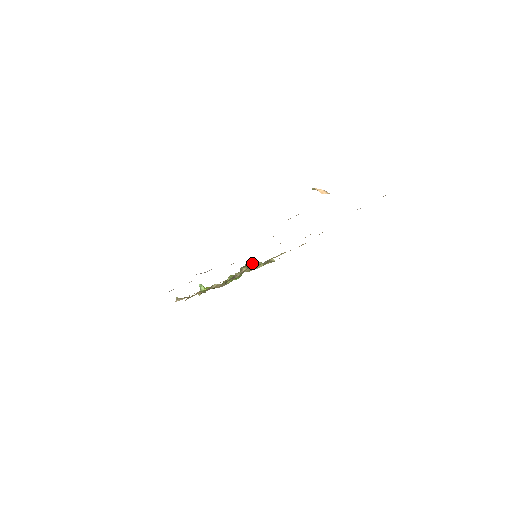
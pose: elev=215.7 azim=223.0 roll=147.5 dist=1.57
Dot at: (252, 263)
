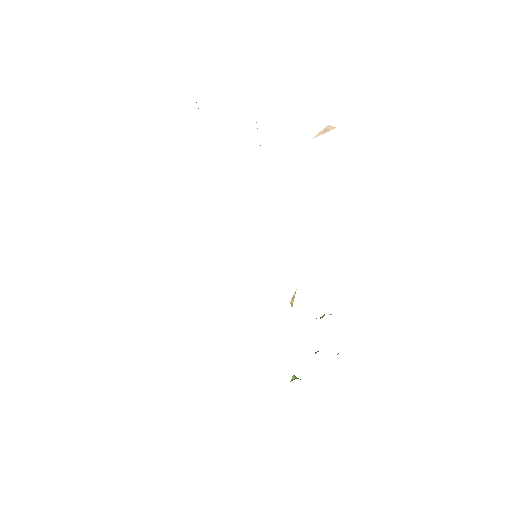
Dot at: (329, 314)
